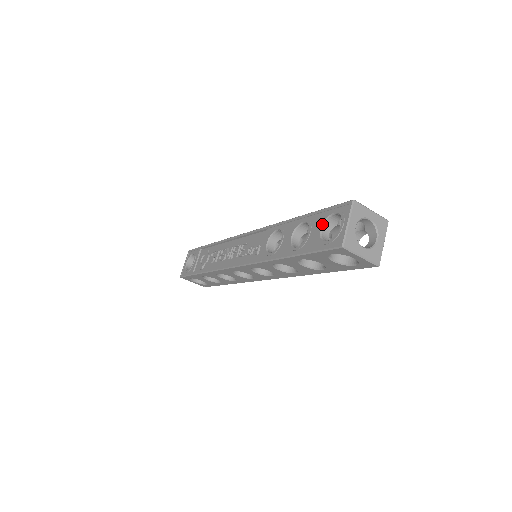
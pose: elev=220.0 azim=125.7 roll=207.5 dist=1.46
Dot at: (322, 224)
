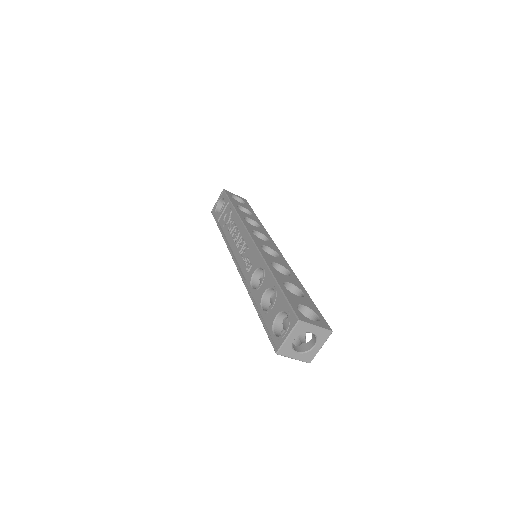
Dot at: (278, 313)
